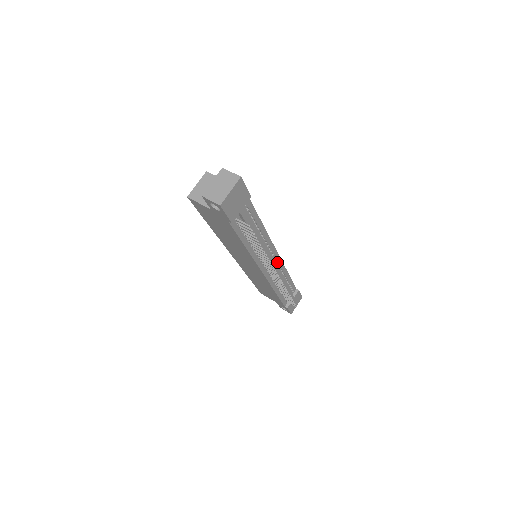
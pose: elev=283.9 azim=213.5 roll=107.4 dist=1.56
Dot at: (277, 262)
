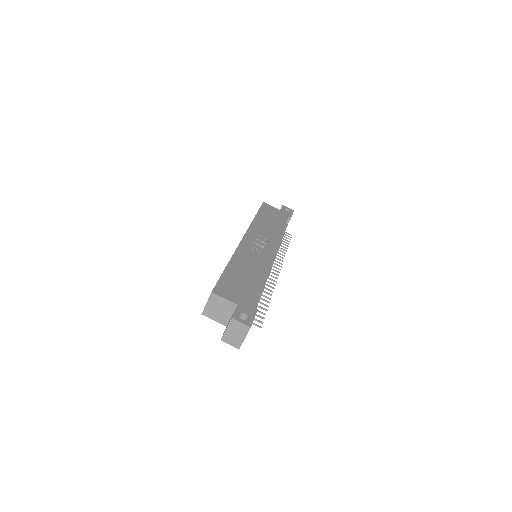
Dot at: occluded
